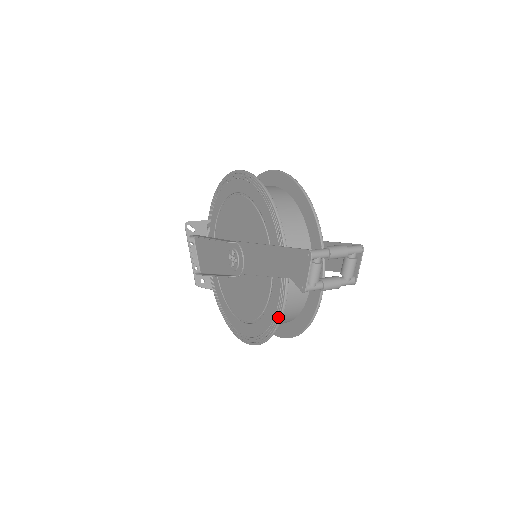
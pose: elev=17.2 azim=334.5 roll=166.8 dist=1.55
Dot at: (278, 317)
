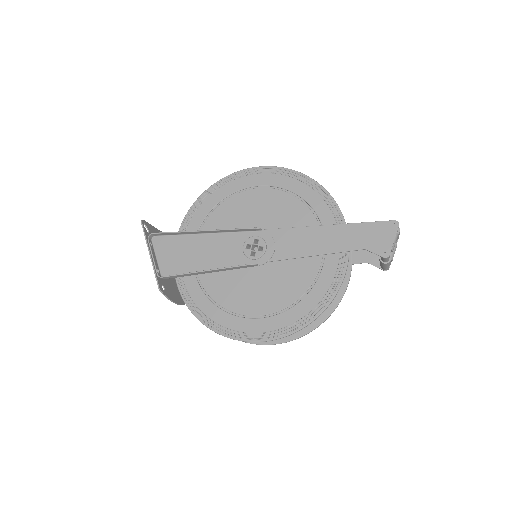
Dot at: (333, 294)
